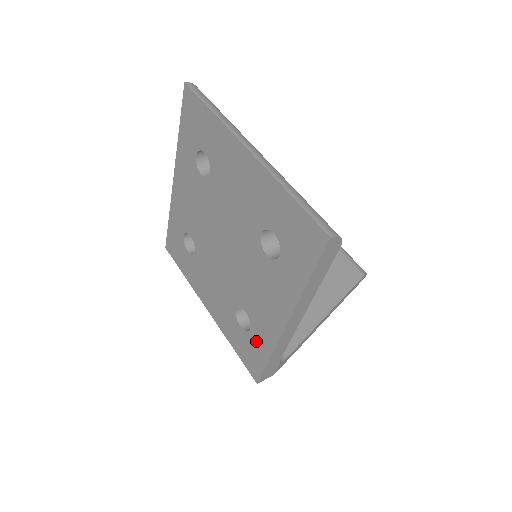
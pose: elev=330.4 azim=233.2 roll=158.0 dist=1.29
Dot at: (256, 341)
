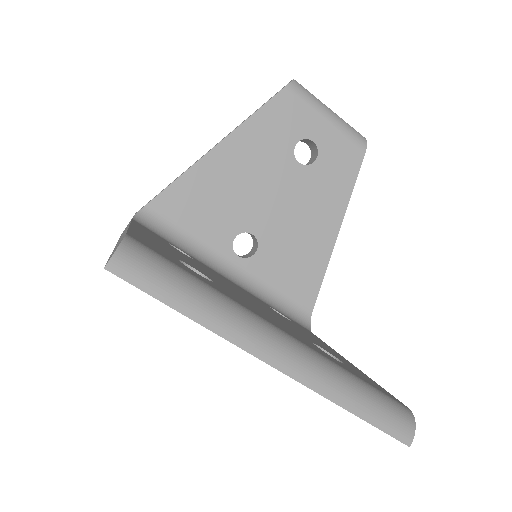
Dot at: occluded
